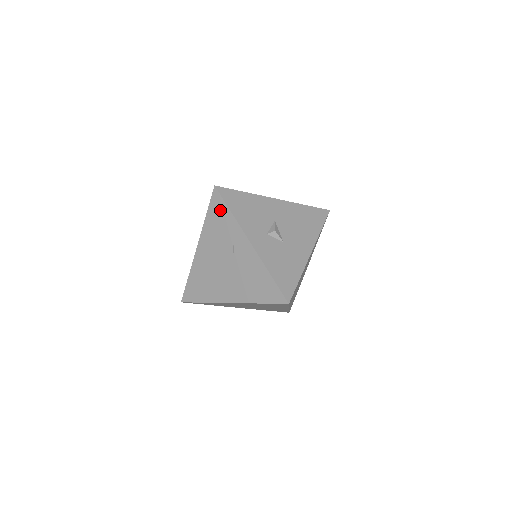
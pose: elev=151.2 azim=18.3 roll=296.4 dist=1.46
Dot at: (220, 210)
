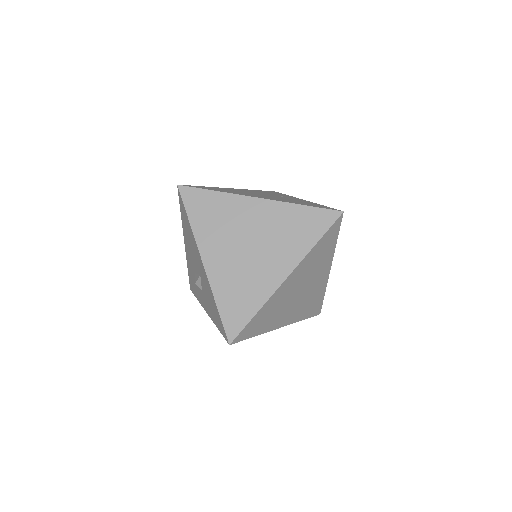
Dot at: occluded
